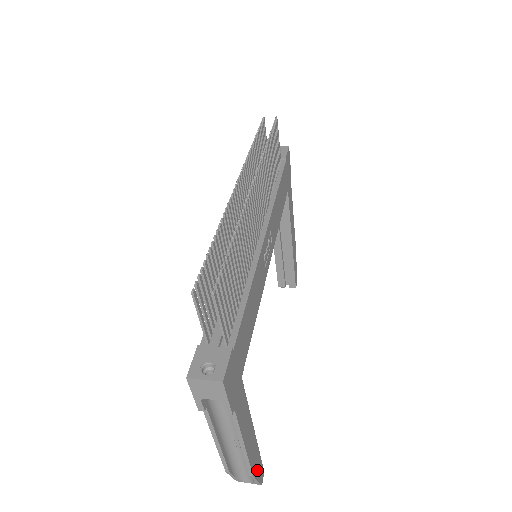
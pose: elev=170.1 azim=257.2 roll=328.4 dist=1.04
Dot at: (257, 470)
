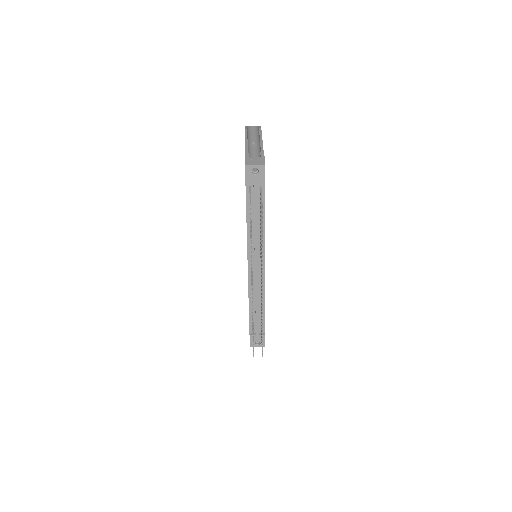
Dot at: occluded
